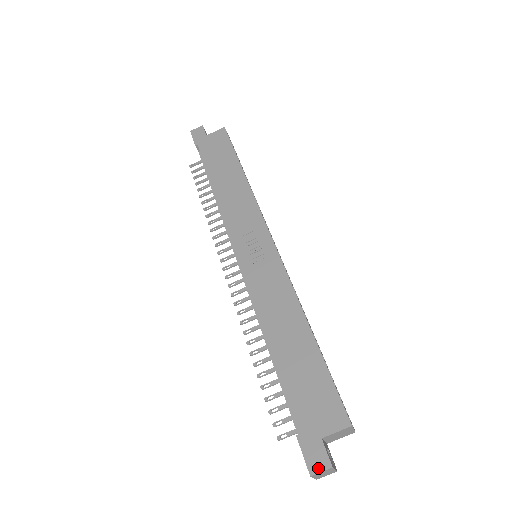
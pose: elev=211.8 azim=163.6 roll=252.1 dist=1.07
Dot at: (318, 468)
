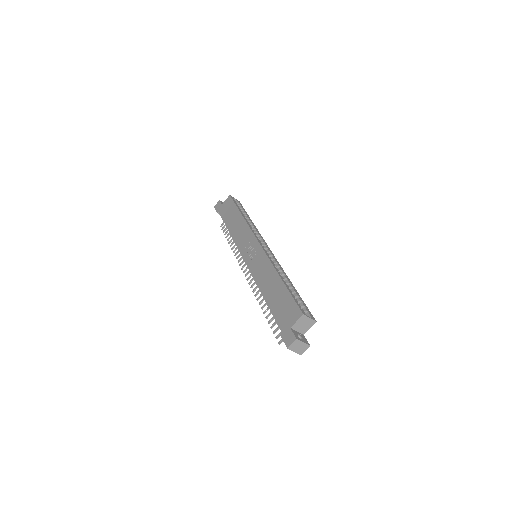
Dot at: (290, 343)
